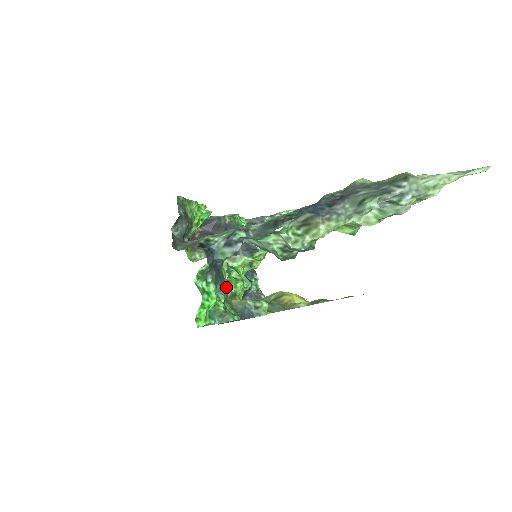
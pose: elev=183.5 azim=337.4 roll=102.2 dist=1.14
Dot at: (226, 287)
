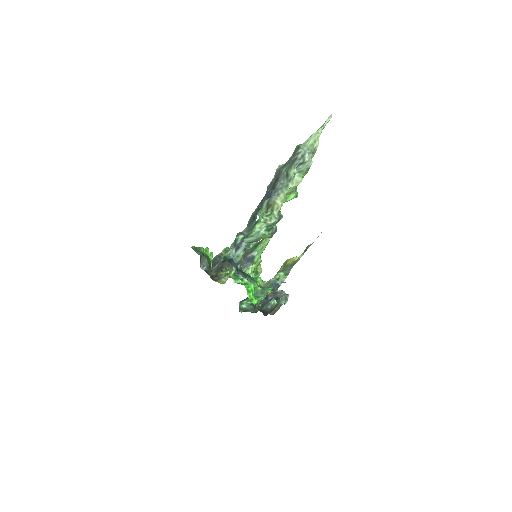
Dot at: (253, 278)
